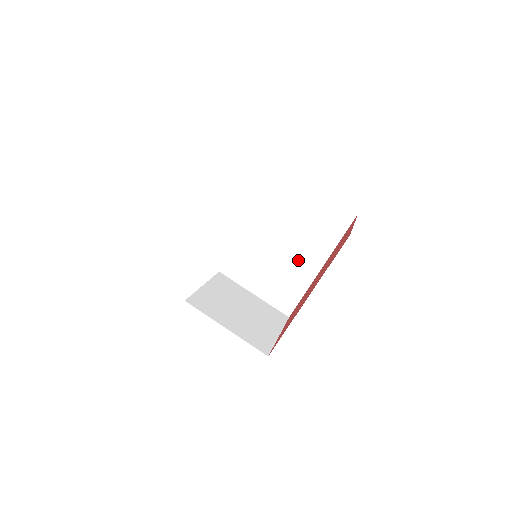
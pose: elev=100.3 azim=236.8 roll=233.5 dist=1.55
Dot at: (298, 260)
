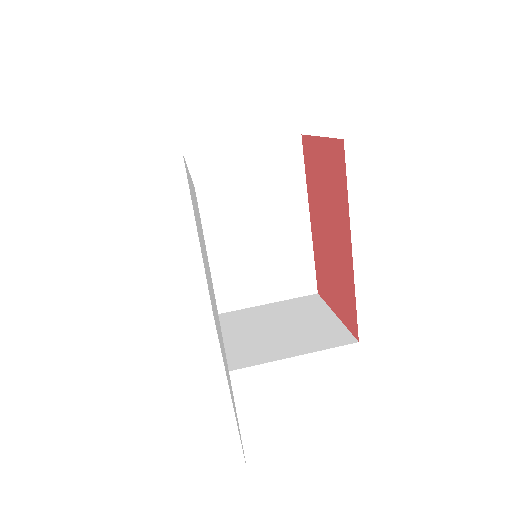
Dot at: (281, 231)
